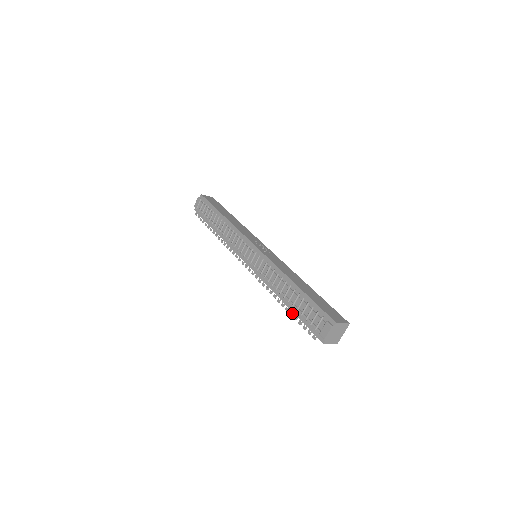
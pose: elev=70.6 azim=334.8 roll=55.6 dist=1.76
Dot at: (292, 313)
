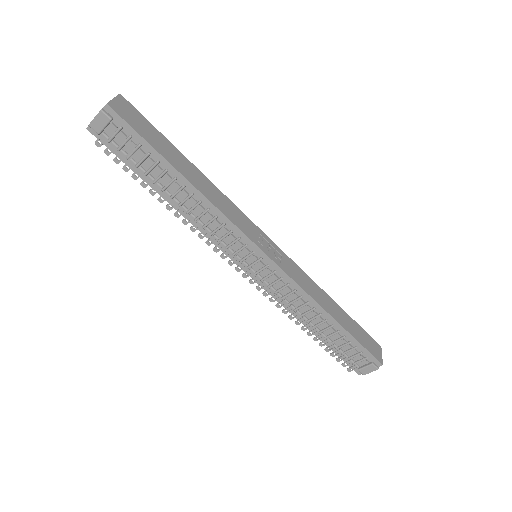
Dot at: (323, 345)
